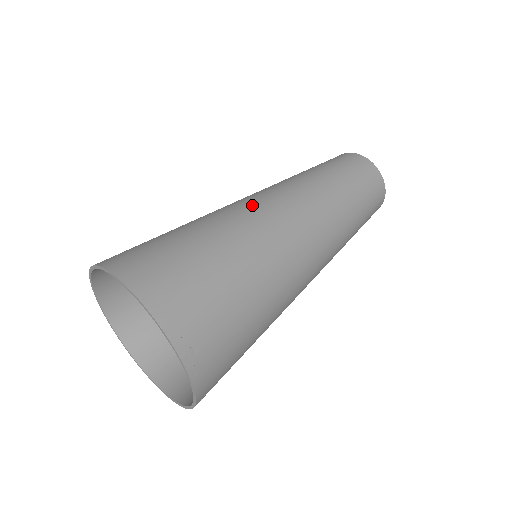
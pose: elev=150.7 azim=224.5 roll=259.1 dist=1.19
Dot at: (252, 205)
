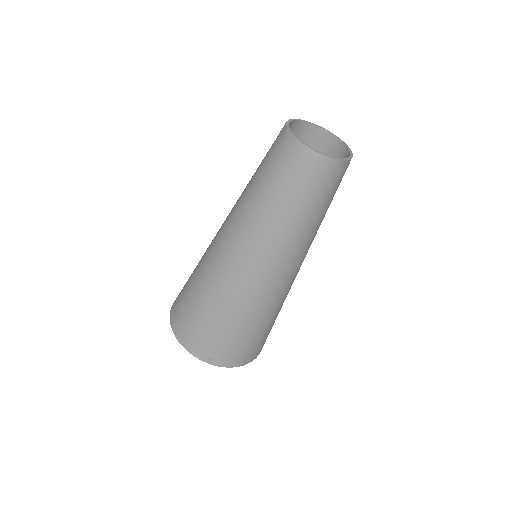
Dot at: (218, 254)
